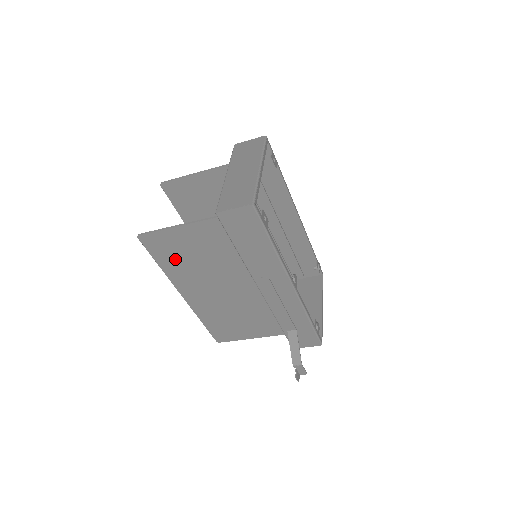
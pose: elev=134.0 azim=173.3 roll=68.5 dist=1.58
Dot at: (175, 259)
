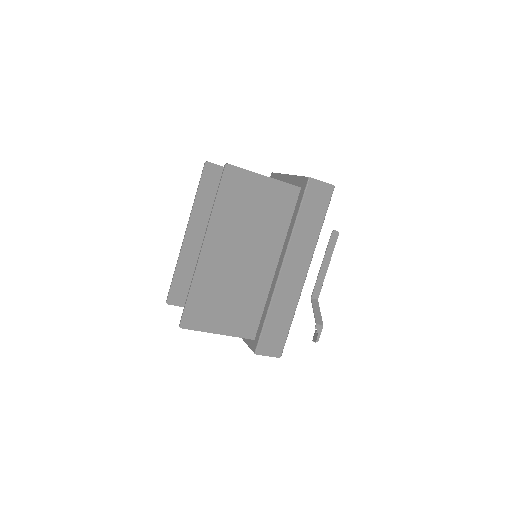
Dot at: (234, 204)
